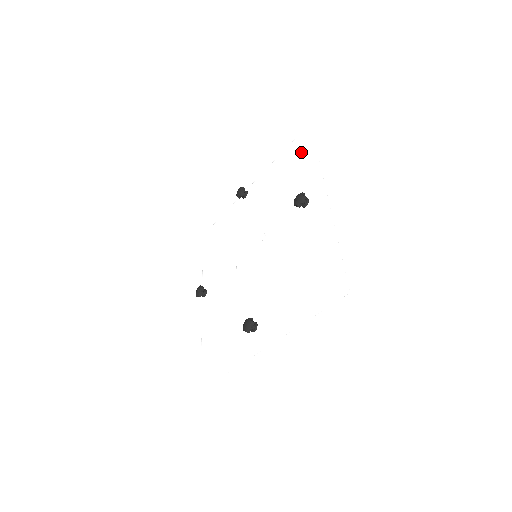
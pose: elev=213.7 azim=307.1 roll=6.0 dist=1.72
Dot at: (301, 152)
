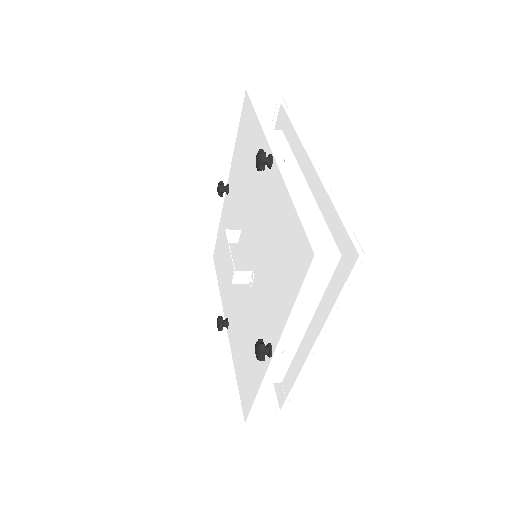
Dot at: (301, 290)
